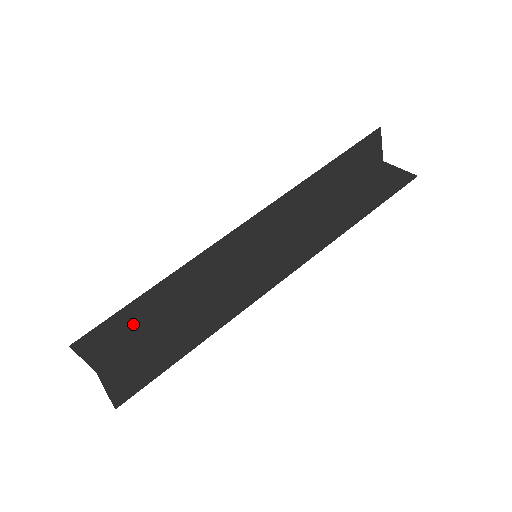
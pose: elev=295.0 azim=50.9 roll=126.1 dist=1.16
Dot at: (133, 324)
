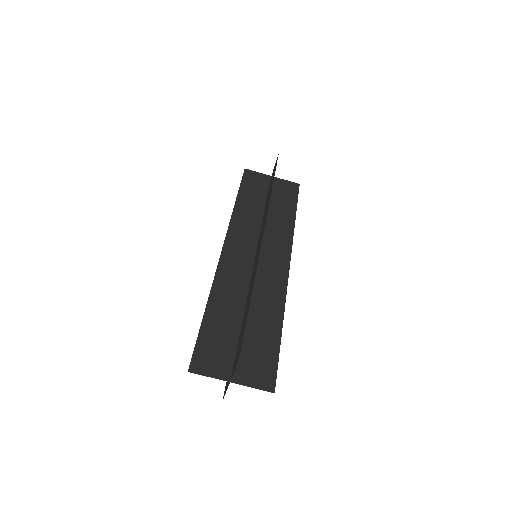
Dot at: (219, 336)
